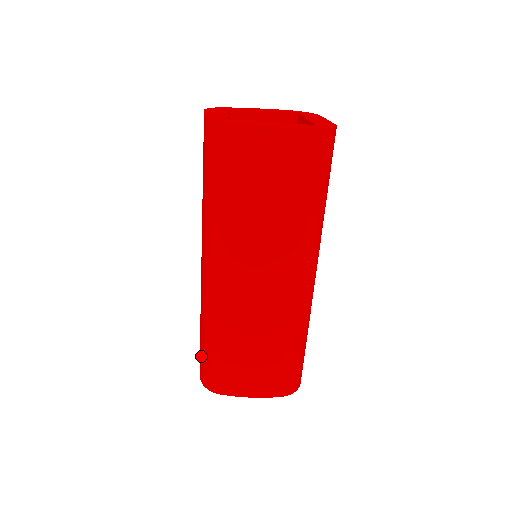
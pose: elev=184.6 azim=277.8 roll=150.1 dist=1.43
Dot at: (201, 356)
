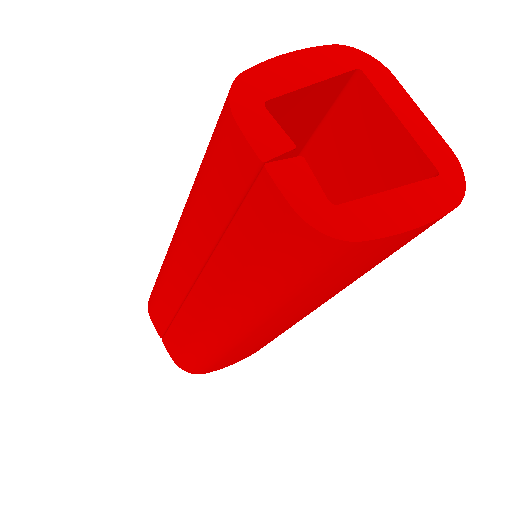
Dot at: (182, 355)
